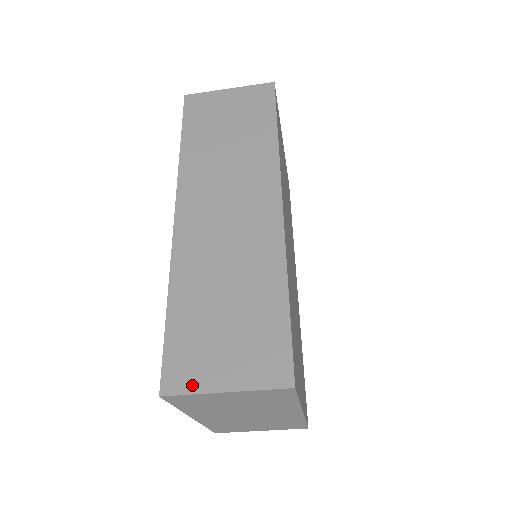
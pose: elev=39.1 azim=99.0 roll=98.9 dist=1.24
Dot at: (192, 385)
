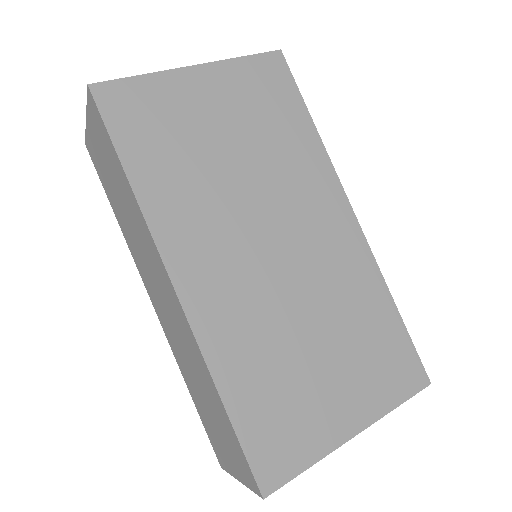
Dot at: (226, 467)
